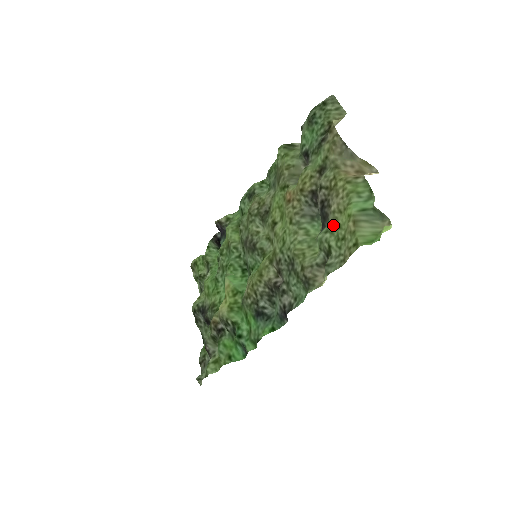
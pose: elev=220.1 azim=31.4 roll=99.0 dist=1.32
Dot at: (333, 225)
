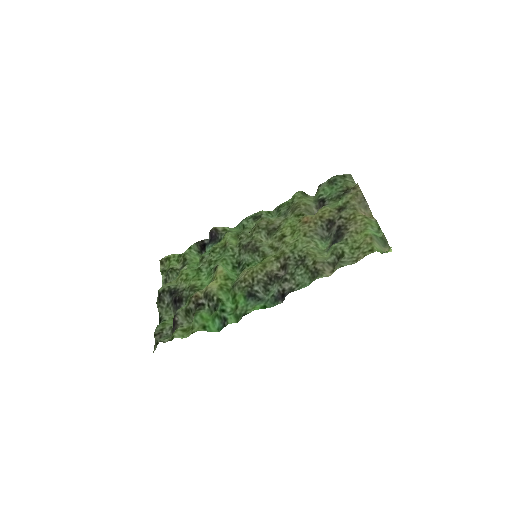
Dot at: (349, 240)
